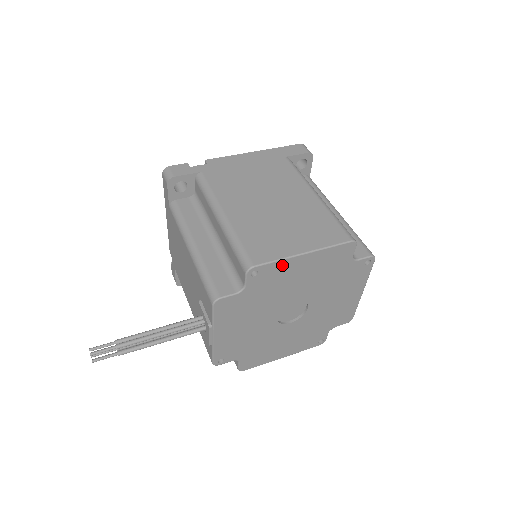
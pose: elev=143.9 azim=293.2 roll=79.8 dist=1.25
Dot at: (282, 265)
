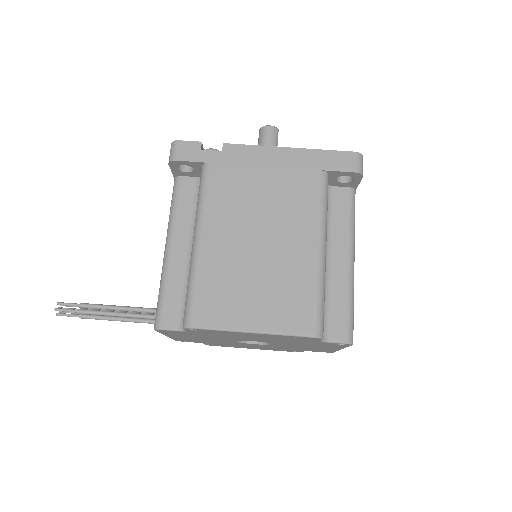
Dot at: (225, 332)
